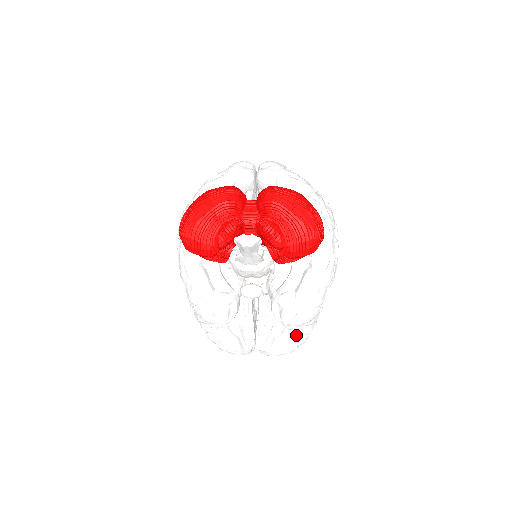
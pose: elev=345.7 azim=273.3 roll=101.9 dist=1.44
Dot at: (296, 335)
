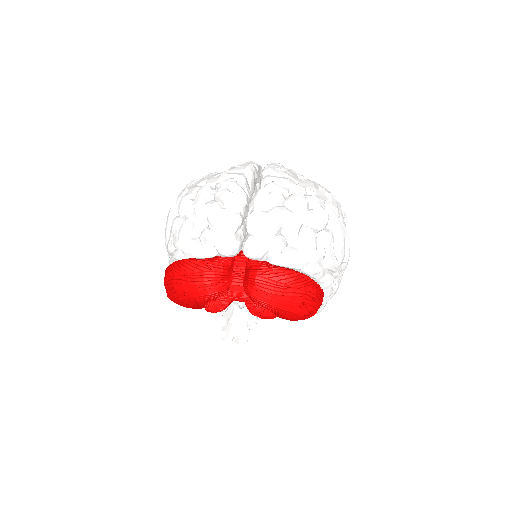
Dot at: occluded
